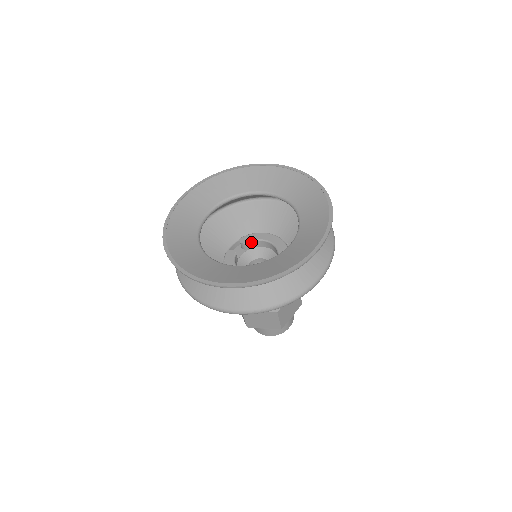
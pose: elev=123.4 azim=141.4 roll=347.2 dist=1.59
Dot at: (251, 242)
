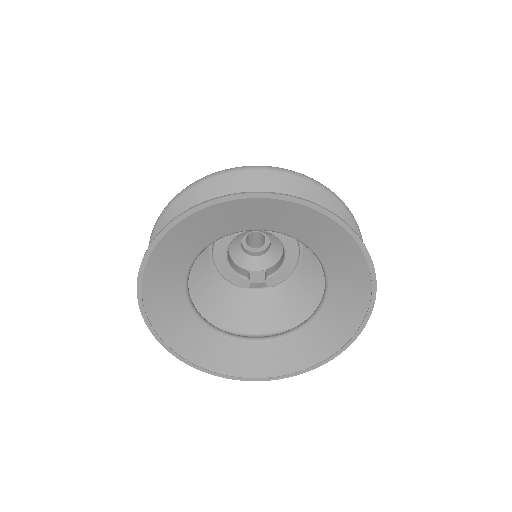
Dot at: (272, 234)
